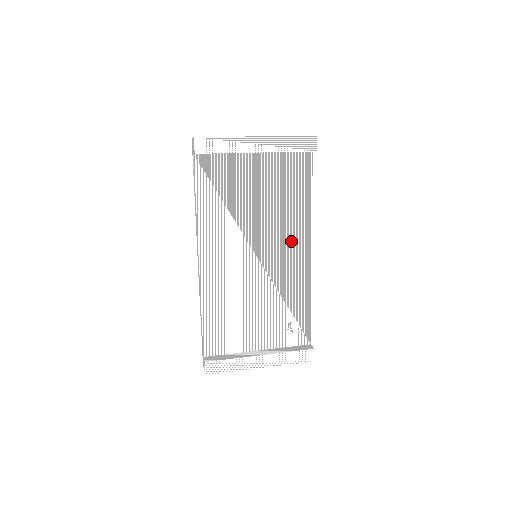
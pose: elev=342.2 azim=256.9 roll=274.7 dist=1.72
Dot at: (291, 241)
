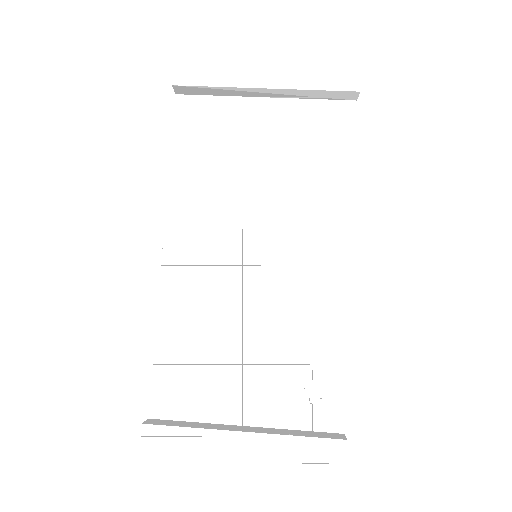
Dot at: (315, 236)
